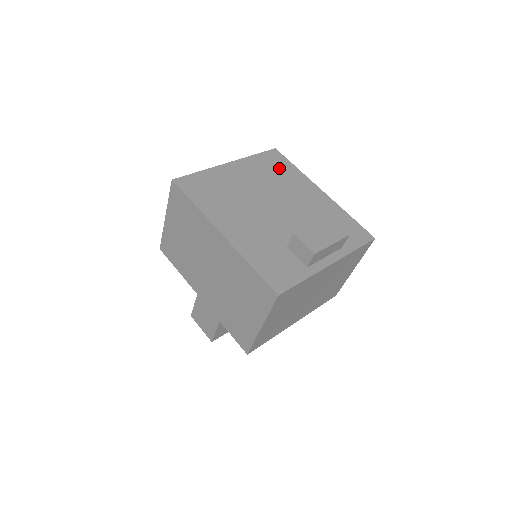
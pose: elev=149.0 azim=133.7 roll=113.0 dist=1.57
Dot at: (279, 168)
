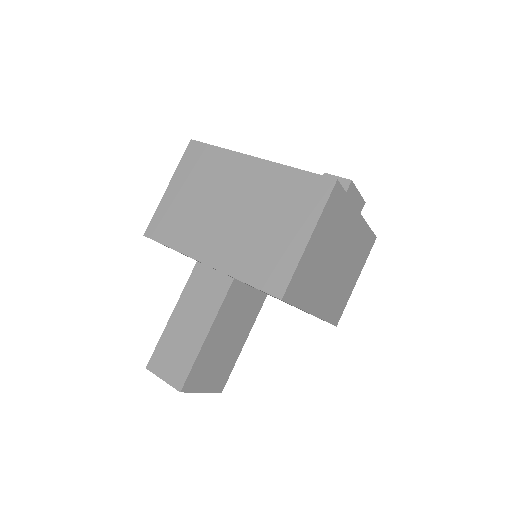
Dot at: occluded
